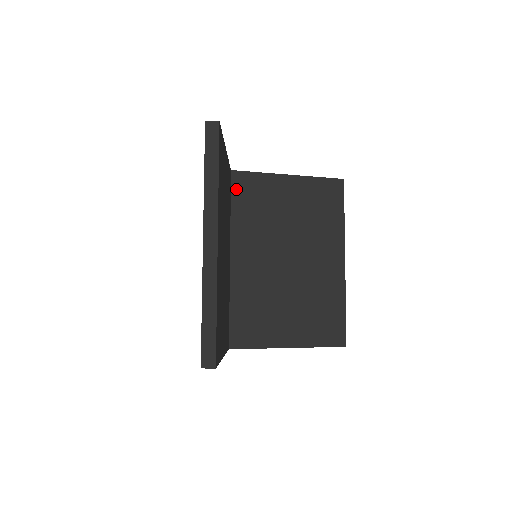
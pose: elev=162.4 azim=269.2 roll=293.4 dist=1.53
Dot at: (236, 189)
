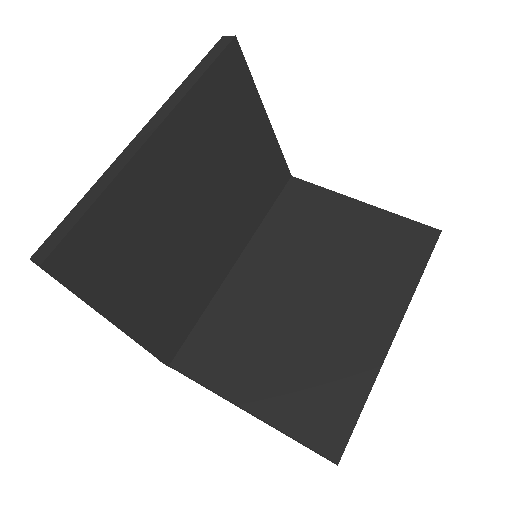
Dot at: (286, 195)
